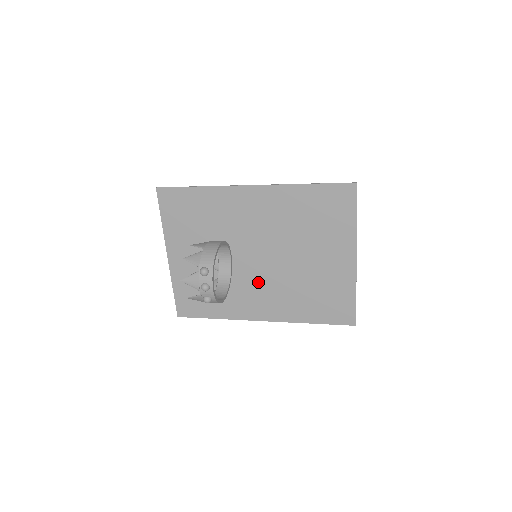
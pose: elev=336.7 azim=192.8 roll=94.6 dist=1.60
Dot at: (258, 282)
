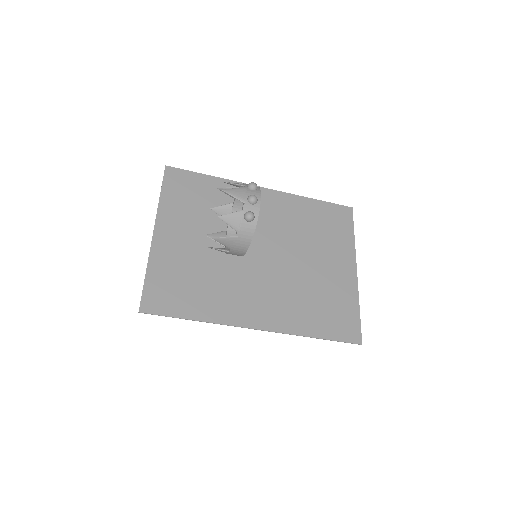
Dot at: (258, 279)
